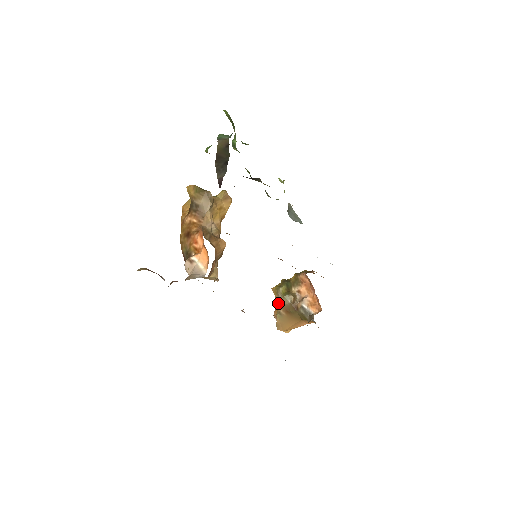
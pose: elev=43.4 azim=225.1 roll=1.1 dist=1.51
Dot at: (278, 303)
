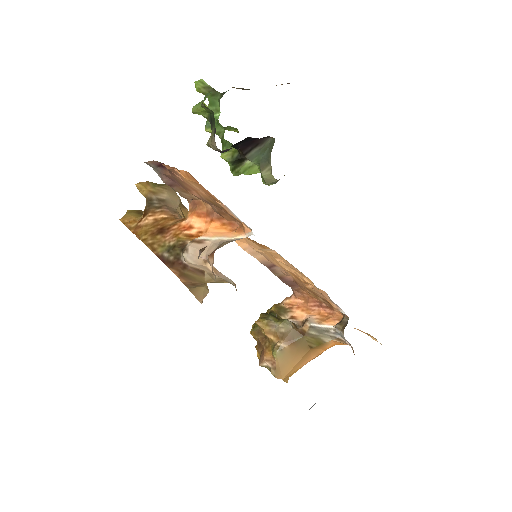
Dot at: (271, 338)
